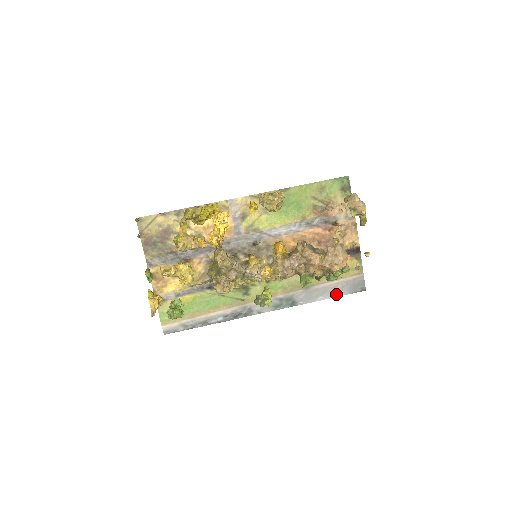
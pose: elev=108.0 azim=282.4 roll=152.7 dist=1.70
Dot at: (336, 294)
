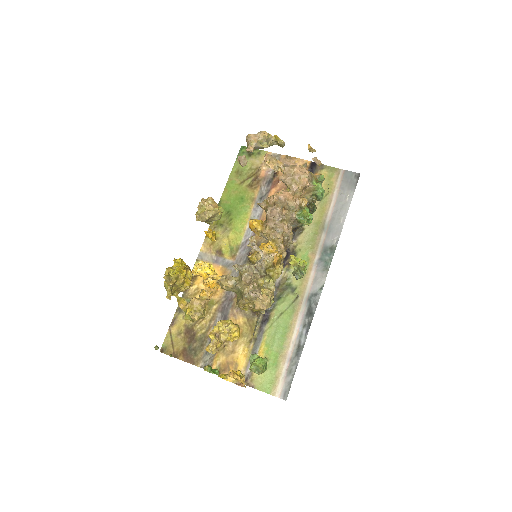
Dot at: (347, 204)
